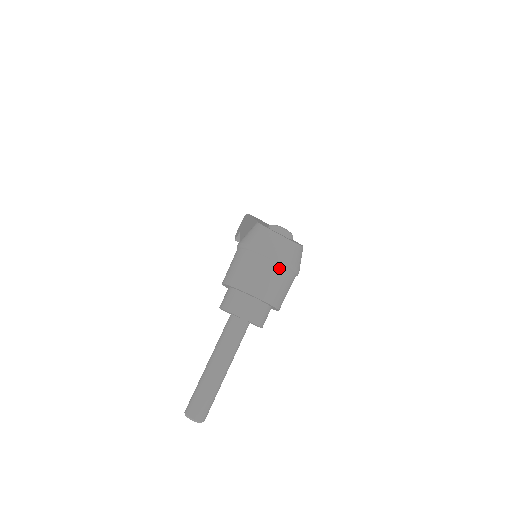
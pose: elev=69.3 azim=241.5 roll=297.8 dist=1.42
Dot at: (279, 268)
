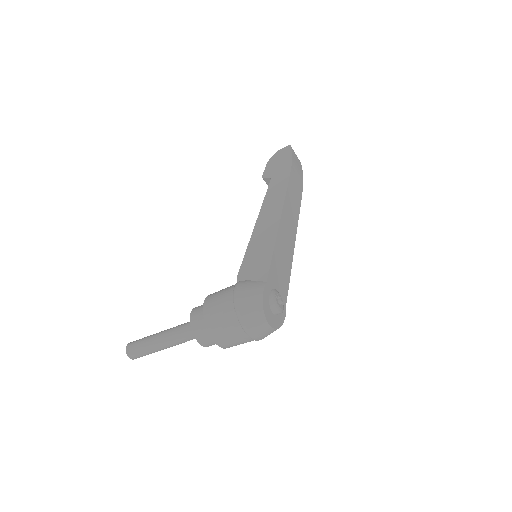
Dot at: (249, 340)
